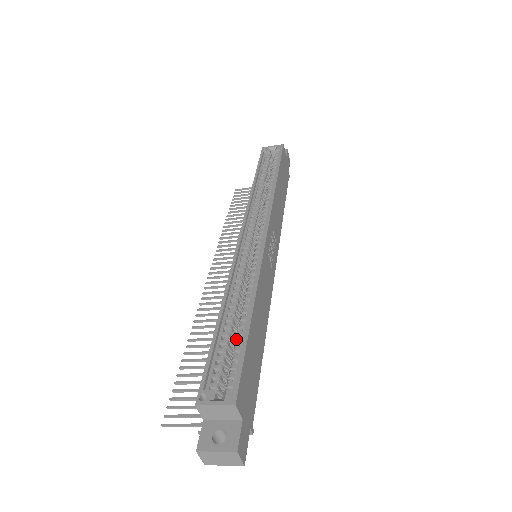
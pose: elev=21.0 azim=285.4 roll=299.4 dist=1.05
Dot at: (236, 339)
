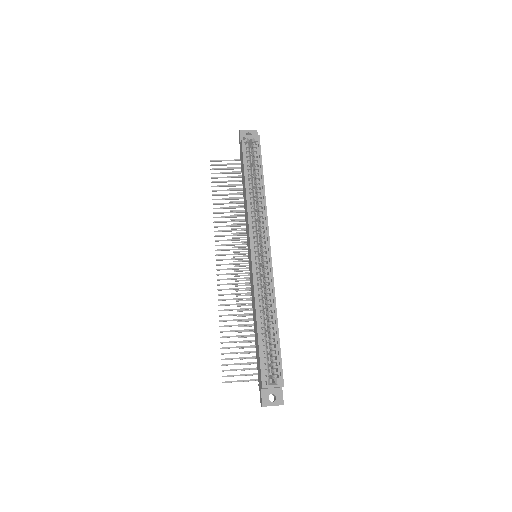
Dot at: occluded
